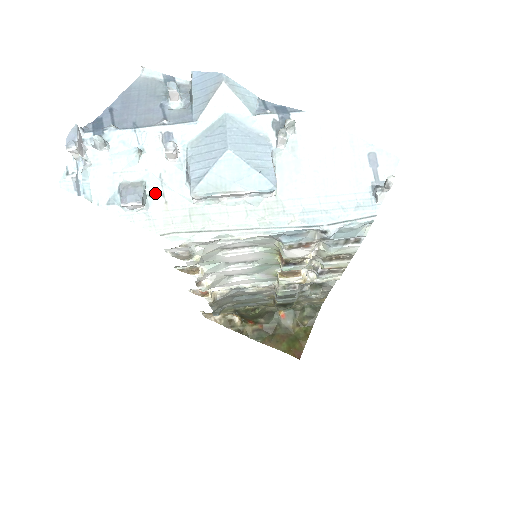
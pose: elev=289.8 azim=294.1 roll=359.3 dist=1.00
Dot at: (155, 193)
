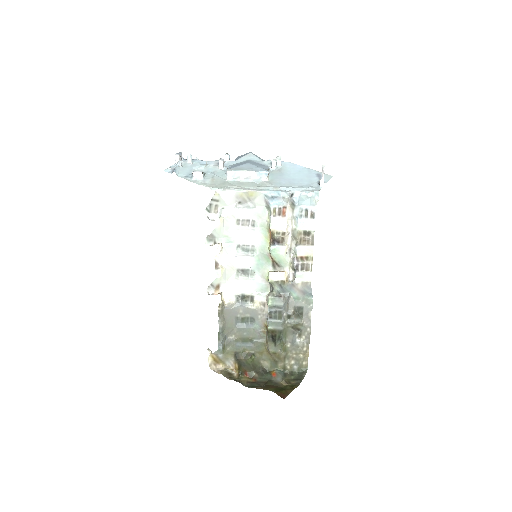
Dot at: (209, 176)
